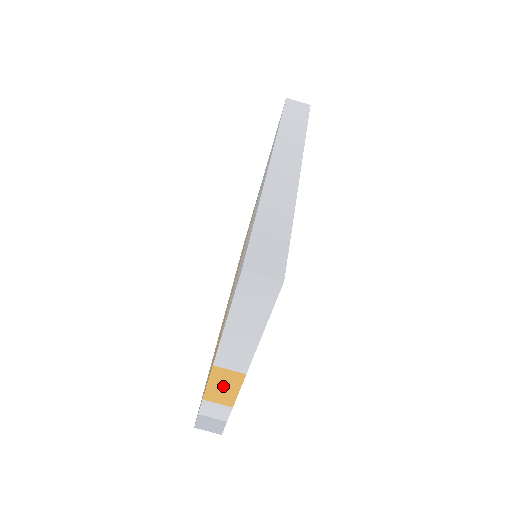
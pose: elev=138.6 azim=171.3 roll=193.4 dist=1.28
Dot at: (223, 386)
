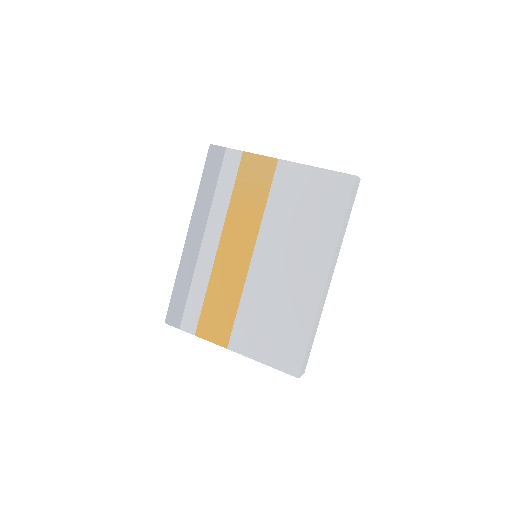
Dot at: occluded
